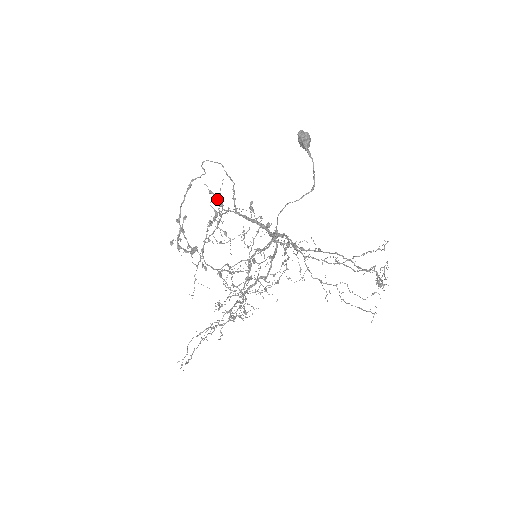
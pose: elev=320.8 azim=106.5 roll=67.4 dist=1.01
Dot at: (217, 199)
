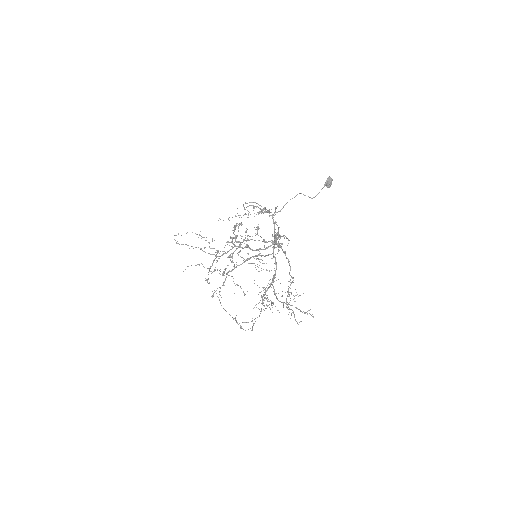
Dot at: (274, 213)
